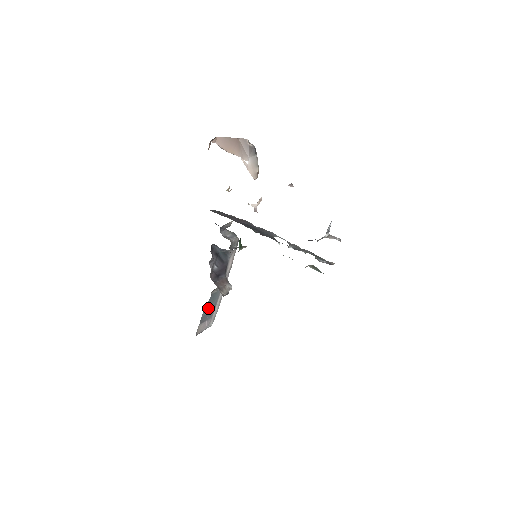
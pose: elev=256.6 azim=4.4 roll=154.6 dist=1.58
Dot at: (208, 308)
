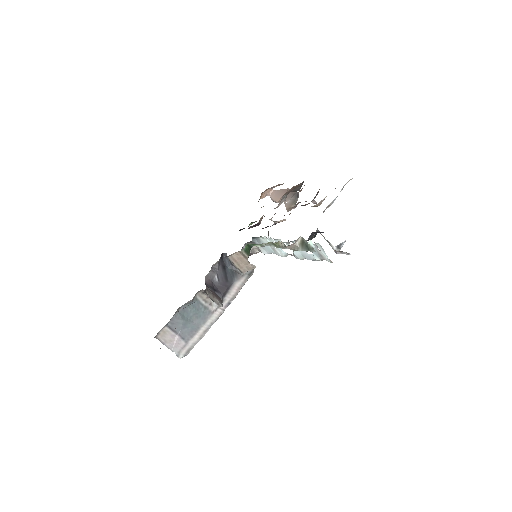
Dot at: (186, 317)
